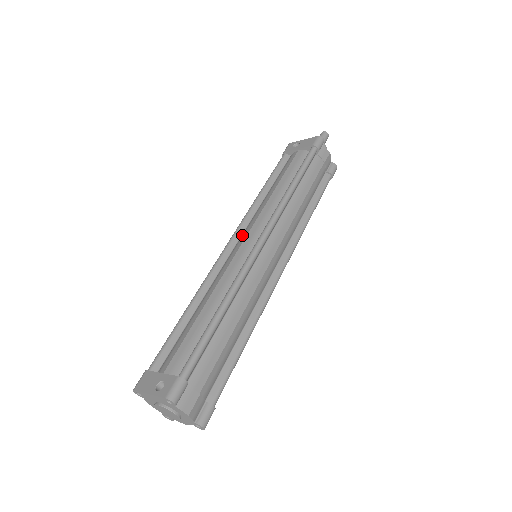
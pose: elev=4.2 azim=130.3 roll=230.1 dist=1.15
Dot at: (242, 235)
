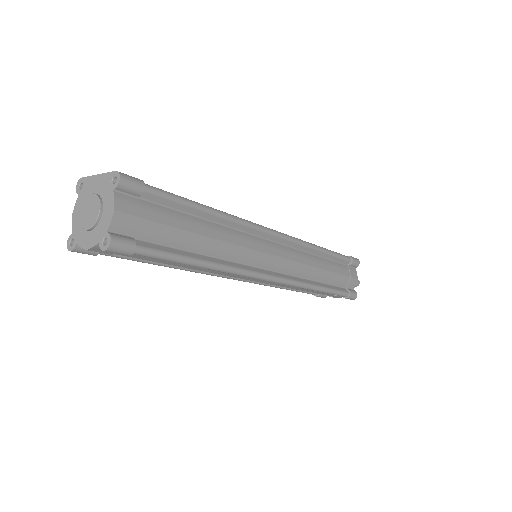
Dot at: occluded
